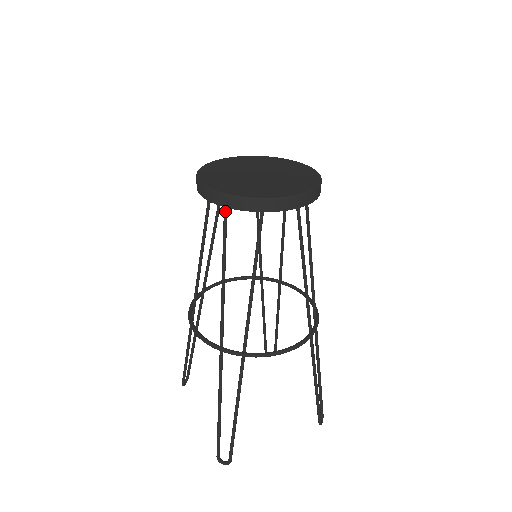
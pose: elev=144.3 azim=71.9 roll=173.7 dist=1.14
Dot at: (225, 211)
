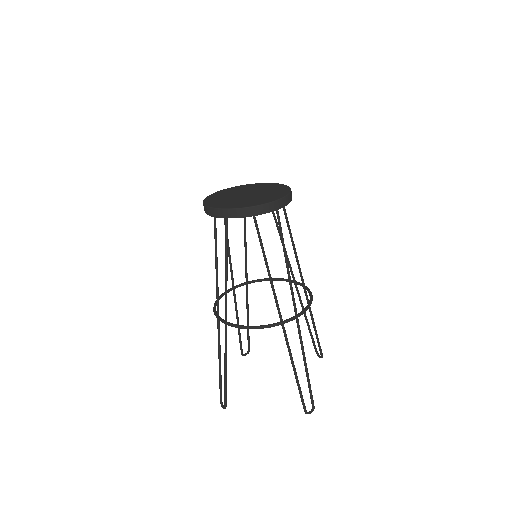
Dot at: (256, 221)
